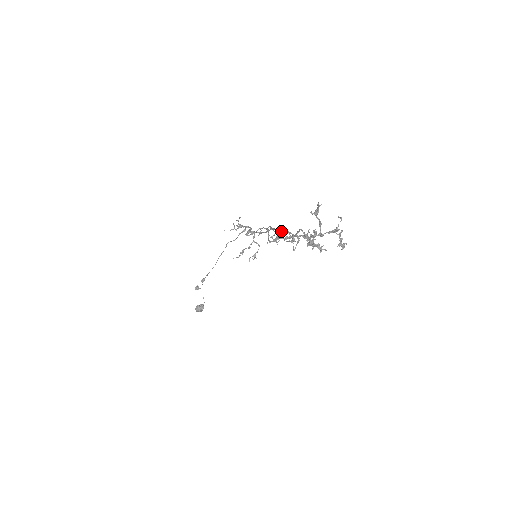
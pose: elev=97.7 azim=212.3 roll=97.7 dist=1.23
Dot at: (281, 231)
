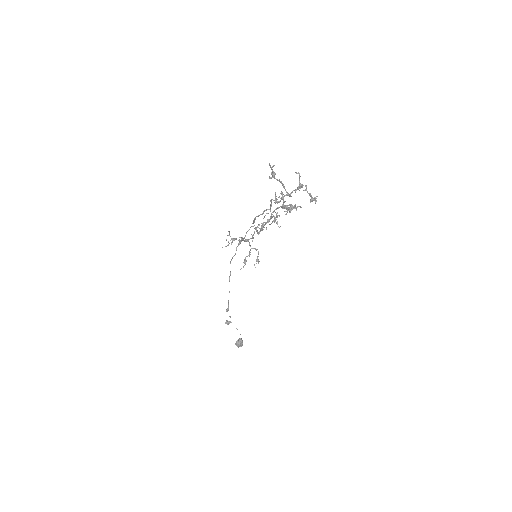
Dot at: occluded
